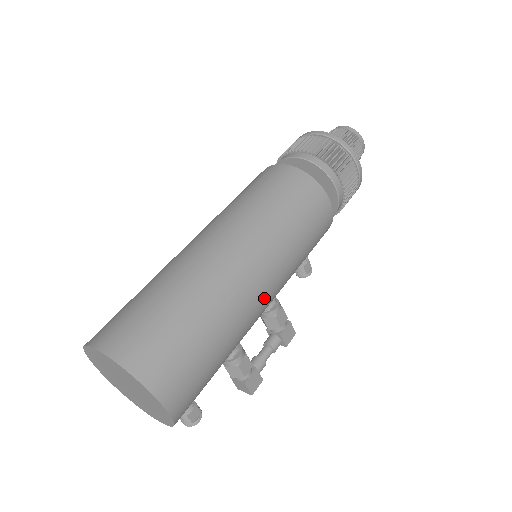
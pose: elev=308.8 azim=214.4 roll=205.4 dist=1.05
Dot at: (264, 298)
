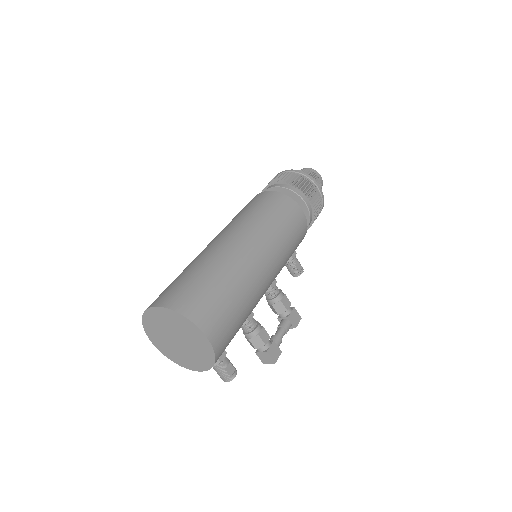
Dot at: (265, 271)
